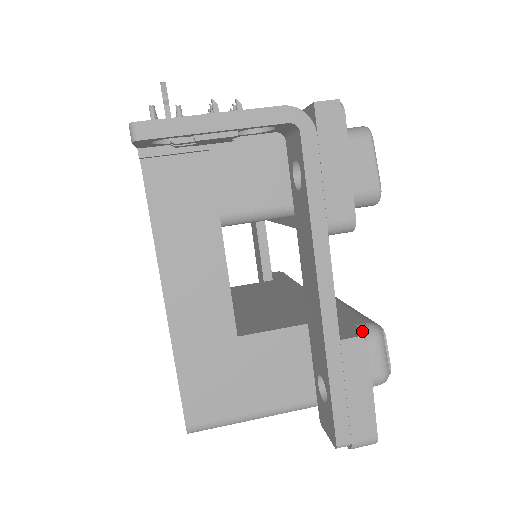
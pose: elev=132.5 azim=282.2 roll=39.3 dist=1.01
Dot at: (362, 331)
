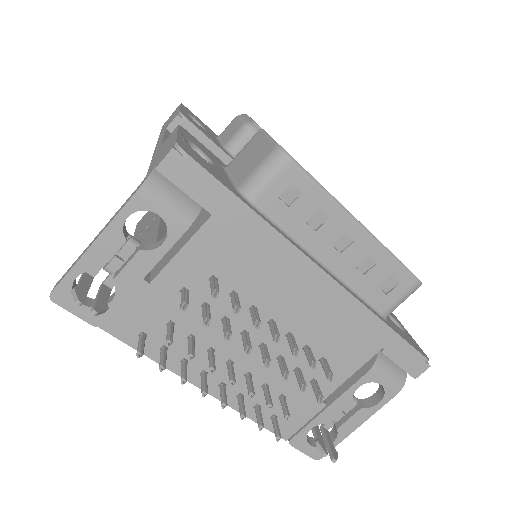
Dot at: occluded
